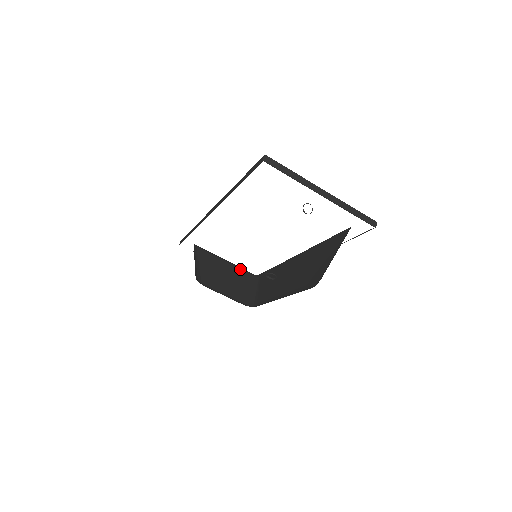
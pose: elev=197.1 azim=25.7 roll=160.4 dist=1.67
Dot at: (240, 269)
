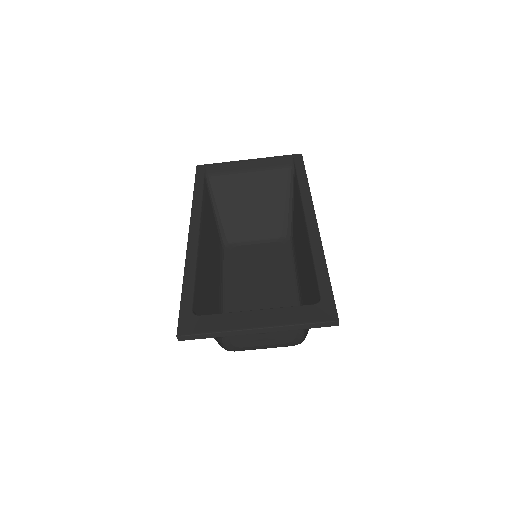
Dot at: (269, 175)
